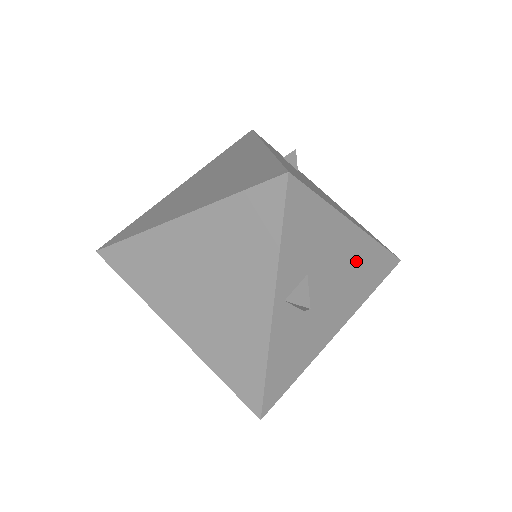
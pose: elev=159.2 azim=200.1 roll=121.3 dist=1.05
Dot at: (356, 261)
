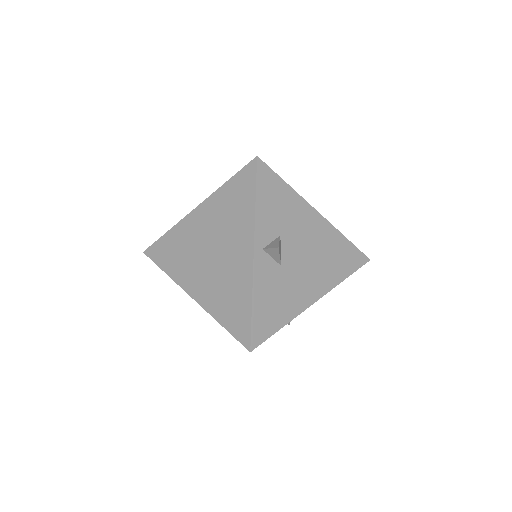
Dot at: (324, 242)
